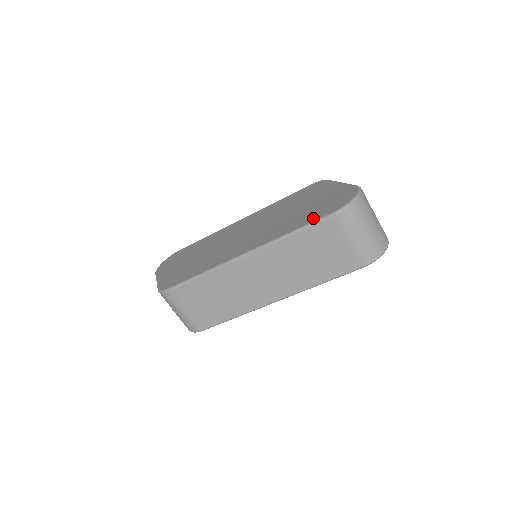
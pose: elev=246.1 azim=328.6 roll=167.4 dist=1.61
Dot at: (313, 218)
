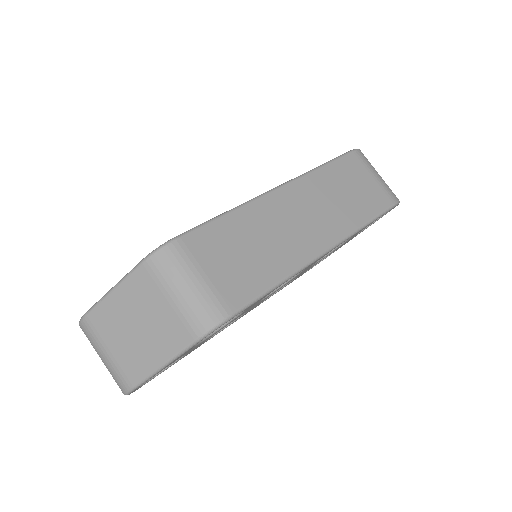
Dot at: occluded
